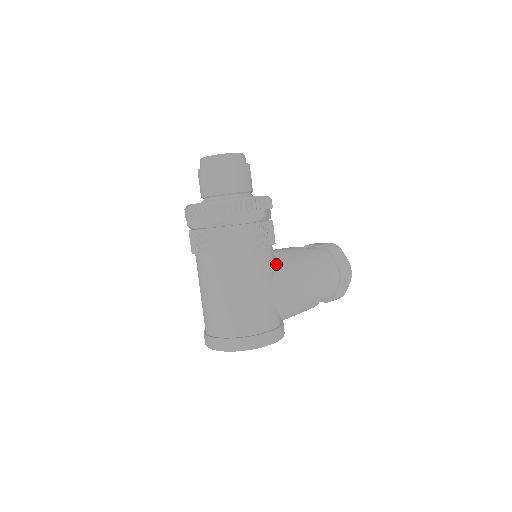
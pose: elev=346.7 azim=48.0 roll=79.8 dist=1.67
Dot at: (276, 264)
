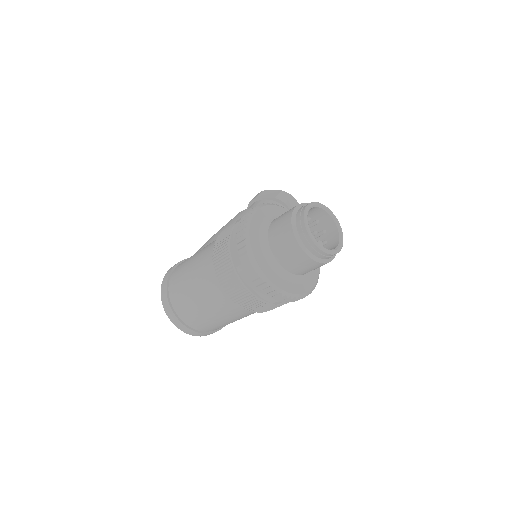
Dot at: occluded
